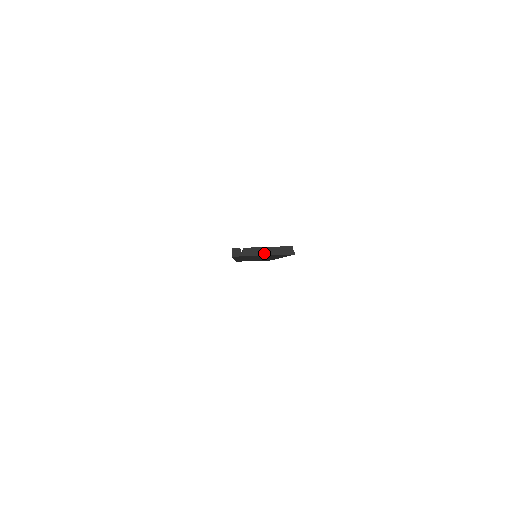
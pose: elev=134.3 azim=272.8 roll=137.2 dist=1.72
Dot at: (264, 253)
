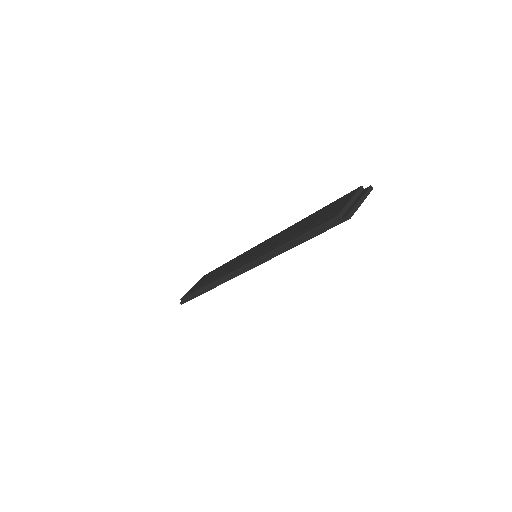
Dot at: (361, 201)
